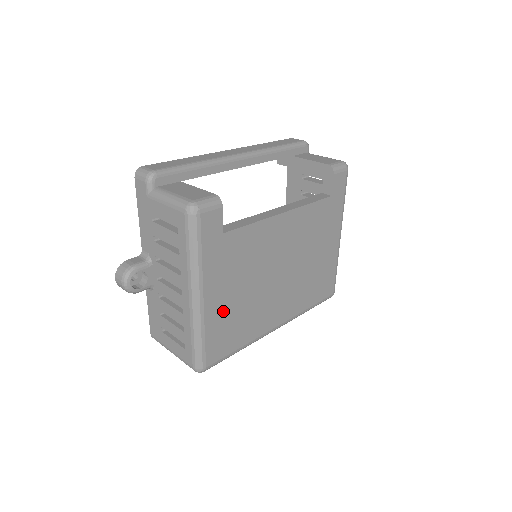
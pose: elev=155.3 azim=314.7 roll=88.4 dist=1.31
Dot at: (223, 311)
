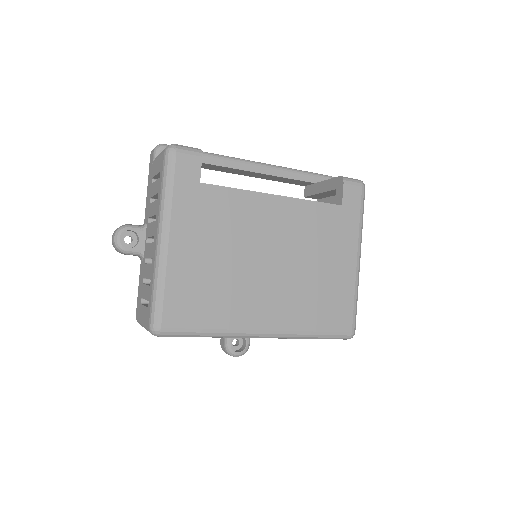
Dot at: (191, 269)
